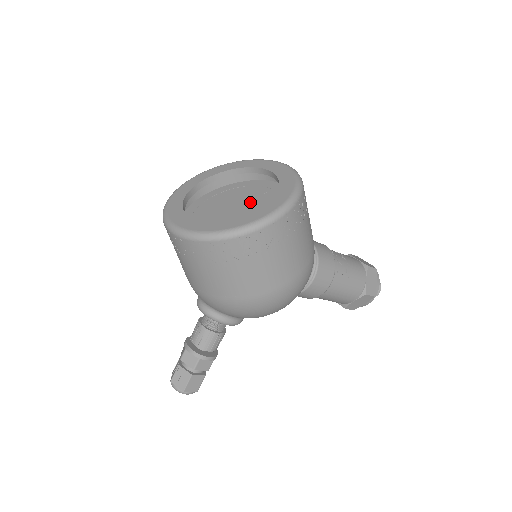
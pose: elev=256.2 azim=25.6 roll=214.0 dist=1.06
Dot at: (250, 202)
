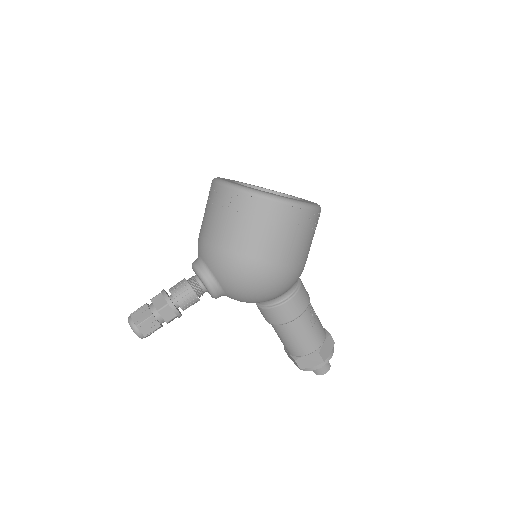
Dot at: occluded
